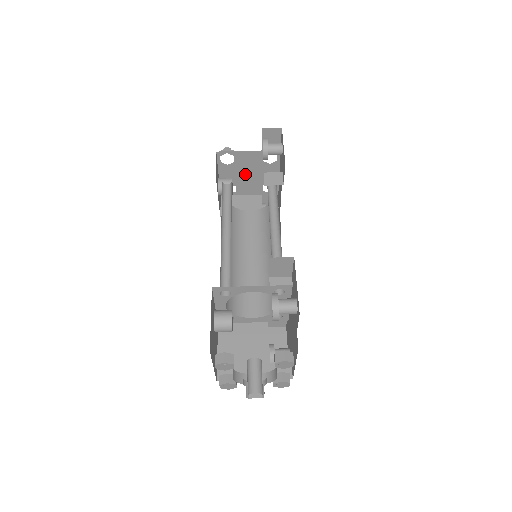
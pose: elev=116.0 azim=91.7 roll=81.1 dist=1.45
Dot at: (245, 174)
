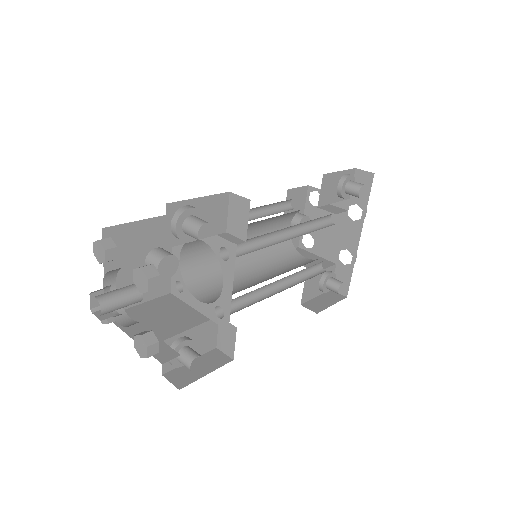
Dot at: occluded
